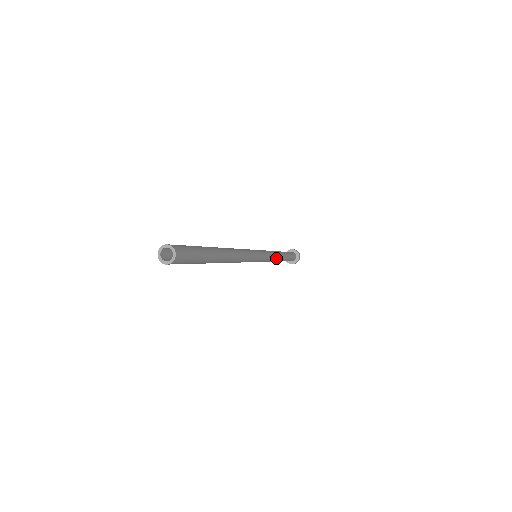
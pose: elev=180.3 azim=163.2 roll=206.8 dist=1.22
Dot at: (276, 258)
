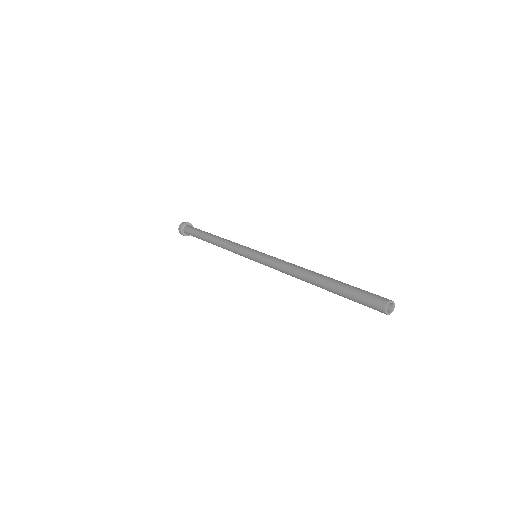
Dot at: occluded
